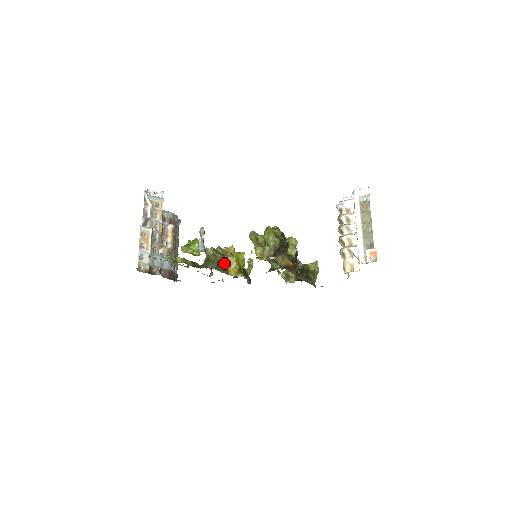
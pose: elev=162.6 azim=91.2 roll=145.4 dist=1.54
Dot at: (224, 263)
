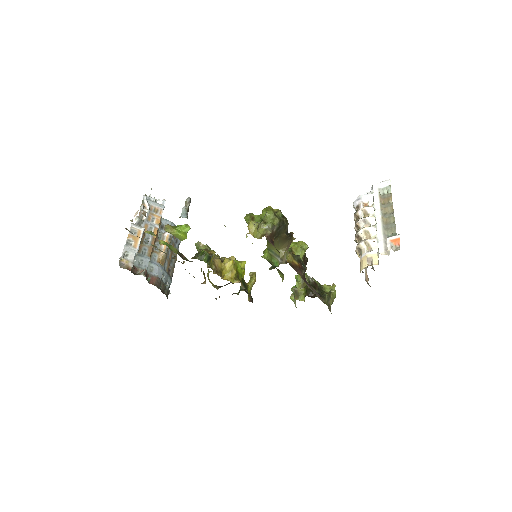
Dot at: (218, 264)
